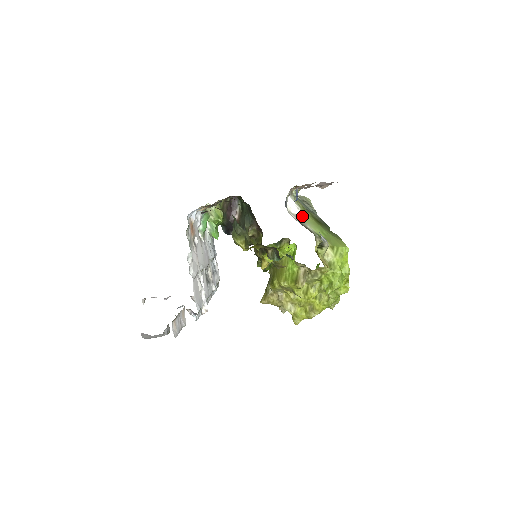
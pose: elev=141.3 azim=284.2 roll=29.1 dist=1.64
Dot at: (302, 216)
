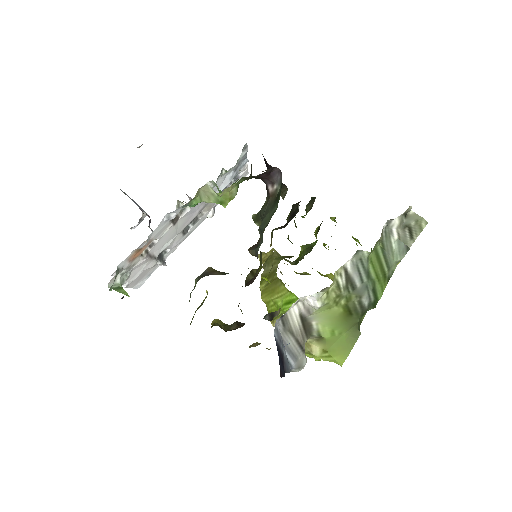
Dot at: (318, 310)
